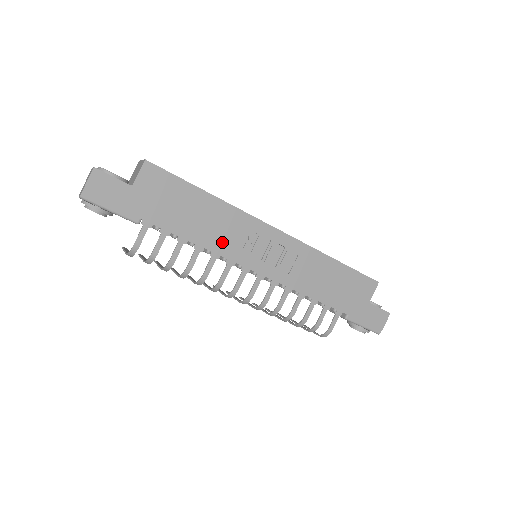
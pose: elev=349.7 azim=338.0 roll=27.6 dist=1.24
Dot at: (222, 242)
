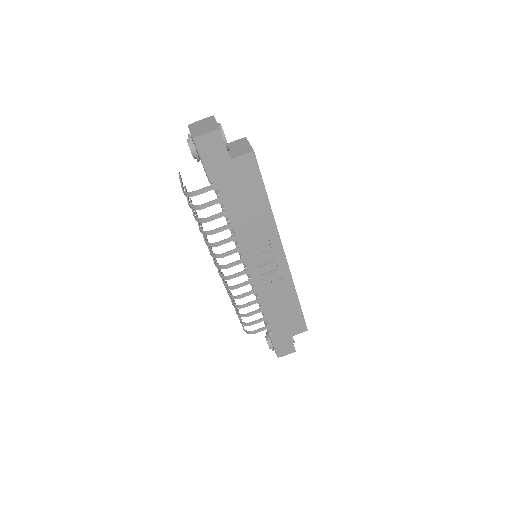
Dot at: (247, 236)
